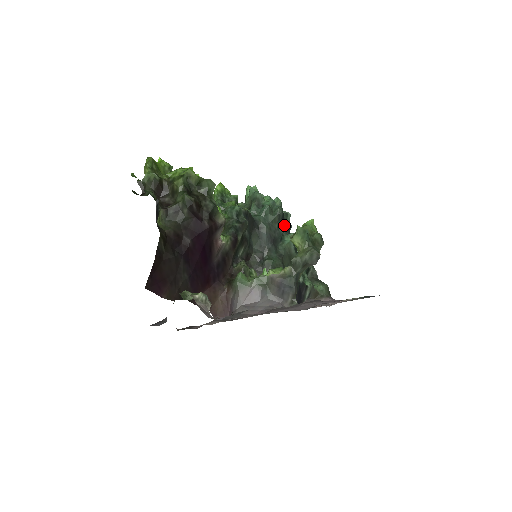
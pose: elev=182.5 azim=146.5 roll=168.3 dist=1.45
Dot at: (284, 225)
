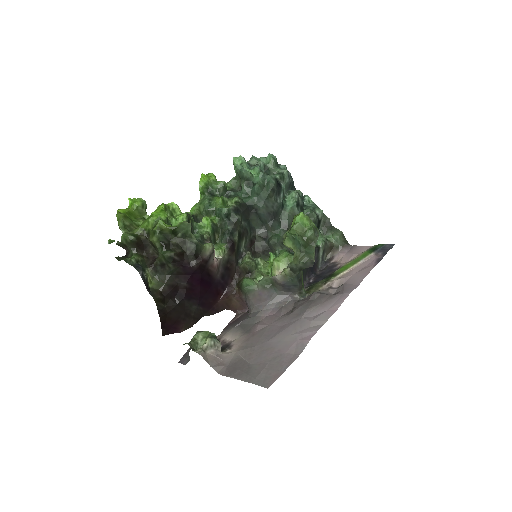
Dot at: (282, 191)
